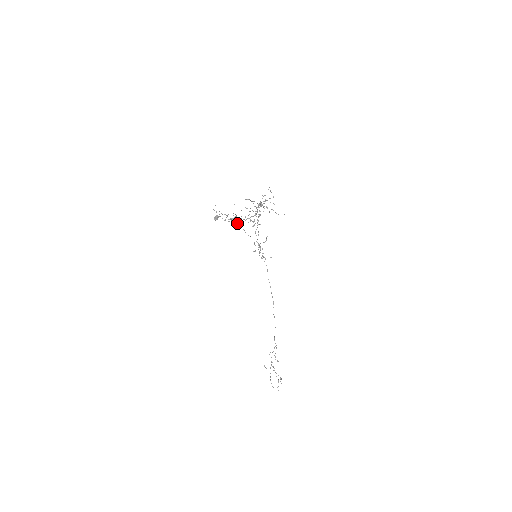
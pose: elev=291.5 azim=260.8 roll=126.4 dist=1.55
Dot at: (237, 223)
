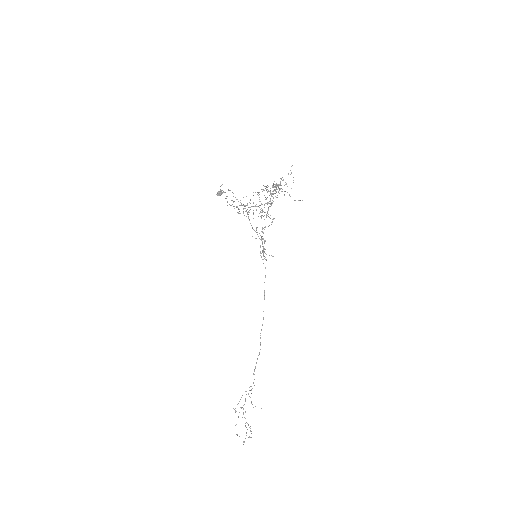
Dot at: (243, 213)
